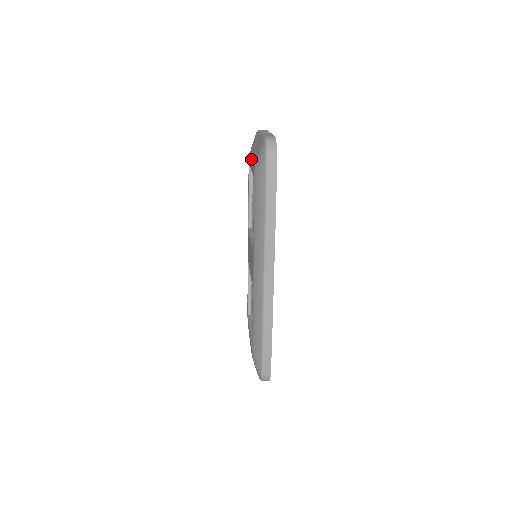
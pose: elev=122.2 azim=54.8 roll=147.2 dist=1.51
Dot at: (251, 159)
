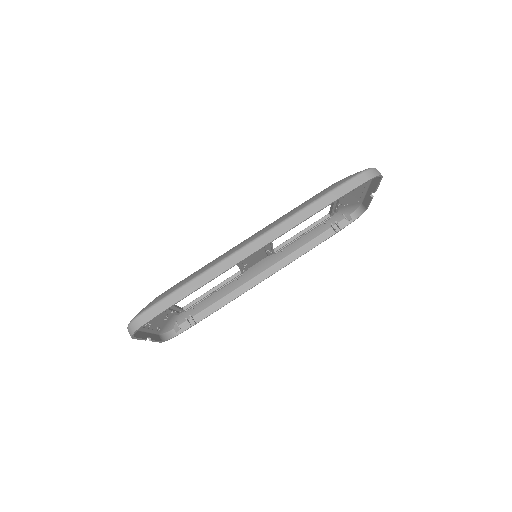
Dot at: occluded
